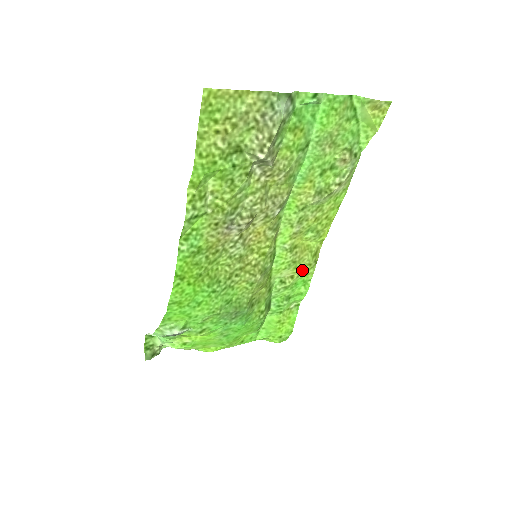
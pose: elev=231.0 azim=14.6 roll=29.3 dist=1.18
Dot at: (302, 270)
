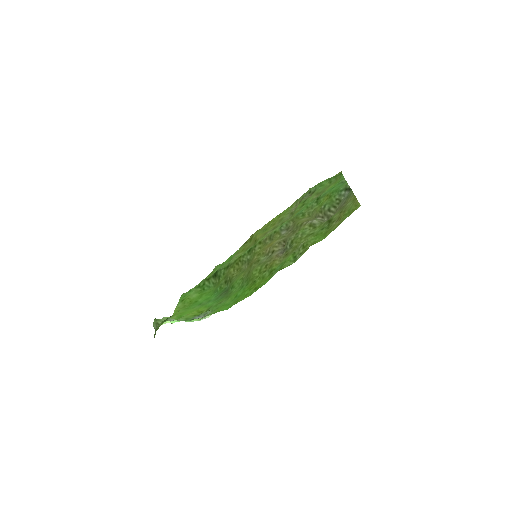
Dot at: (241, 250)
